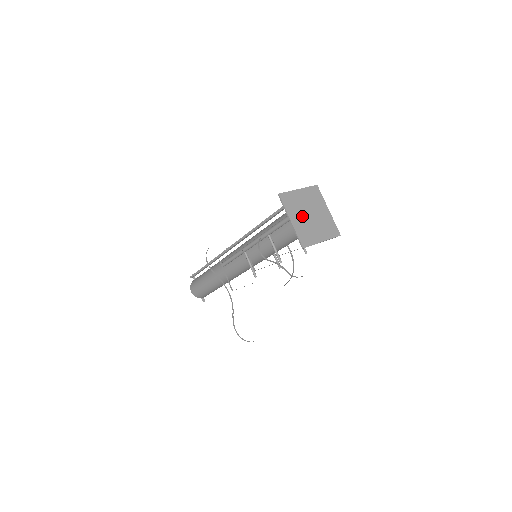
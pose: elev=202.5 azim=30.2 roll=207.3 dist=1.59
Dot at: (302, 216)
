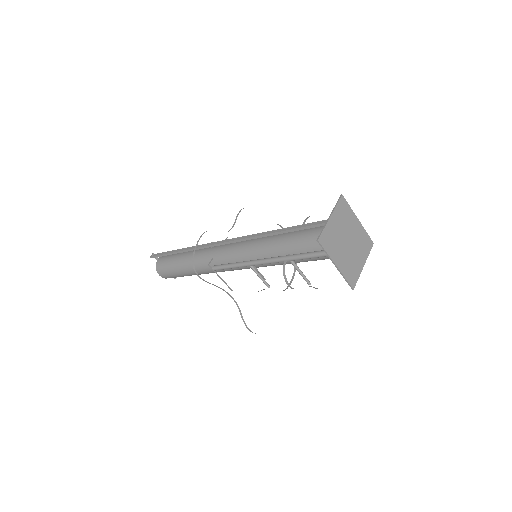
Dot at: (342, 250)
